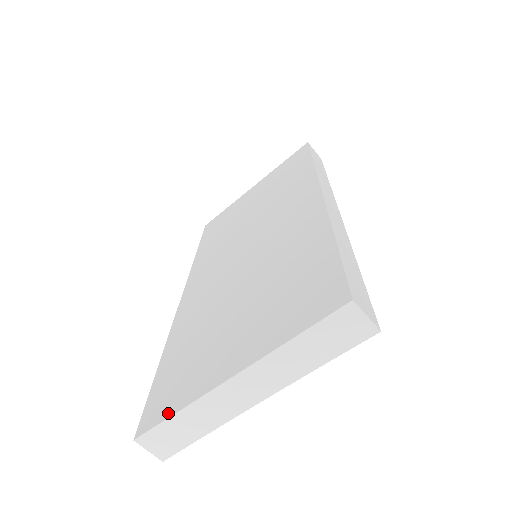
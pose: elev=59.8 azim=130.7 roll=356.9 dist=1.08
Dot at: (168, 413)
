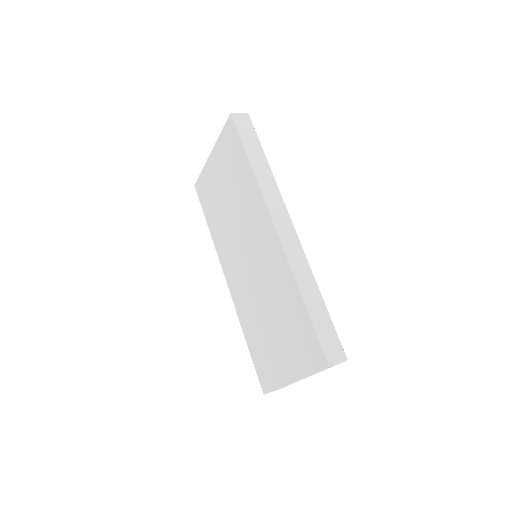
Dot at: (272, 387)
